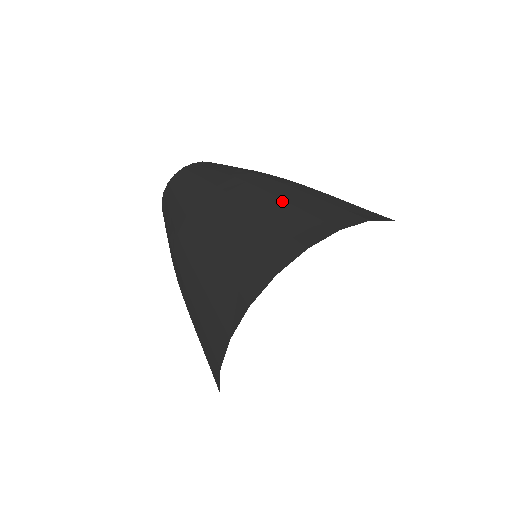
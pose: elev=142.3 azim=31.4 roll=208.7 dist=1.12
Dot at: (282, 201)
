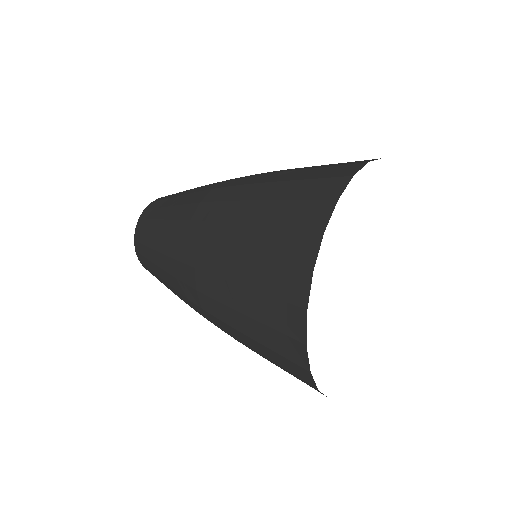
Dot at: occluded
